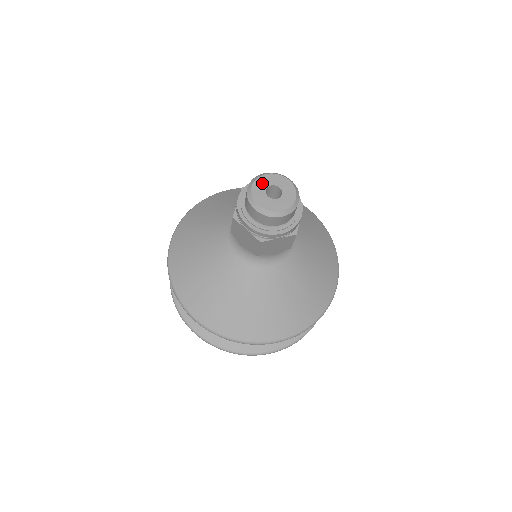
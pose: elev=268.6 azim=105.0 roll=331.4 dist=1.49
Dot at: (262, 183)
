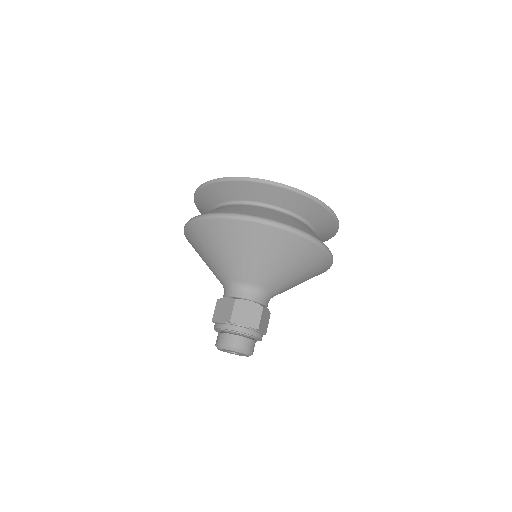
Dot at: occluded
